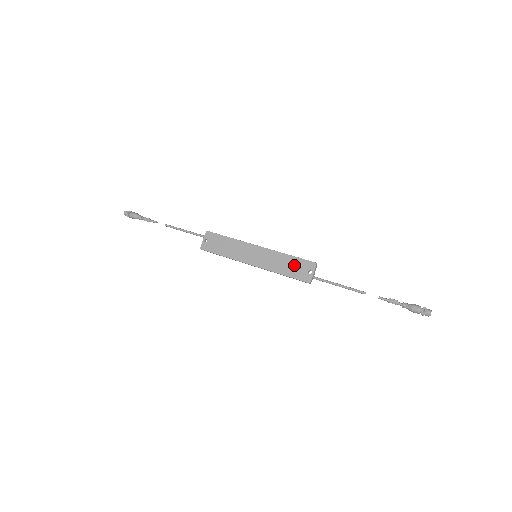
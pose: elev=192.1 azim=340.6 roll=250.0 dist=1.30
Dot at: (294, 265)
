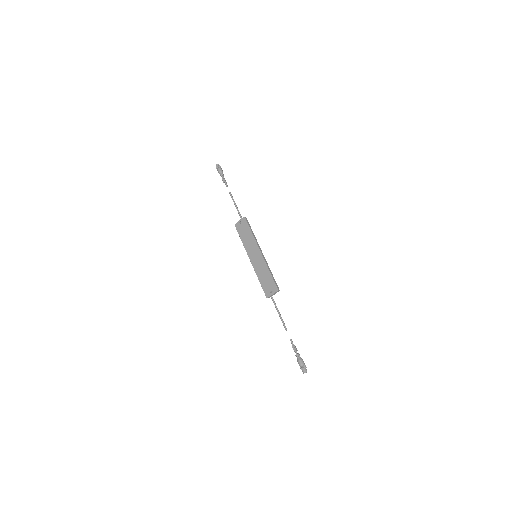
Dot at: (268, 280)
